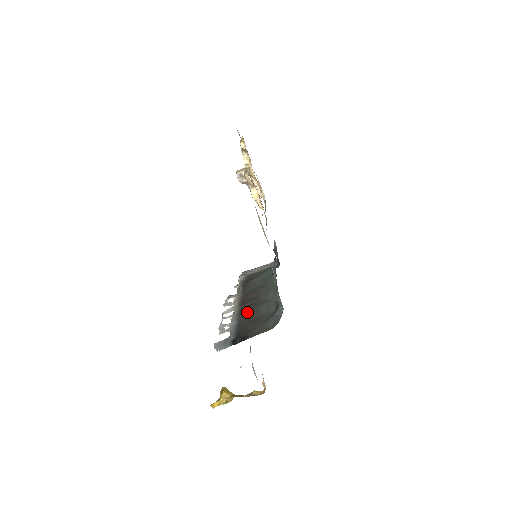
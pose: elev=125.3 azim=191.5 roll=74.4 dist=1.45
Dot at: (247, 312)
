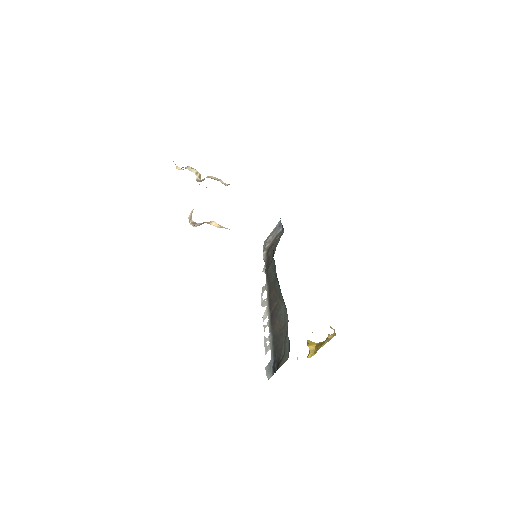
Dot at: (274, 322)
